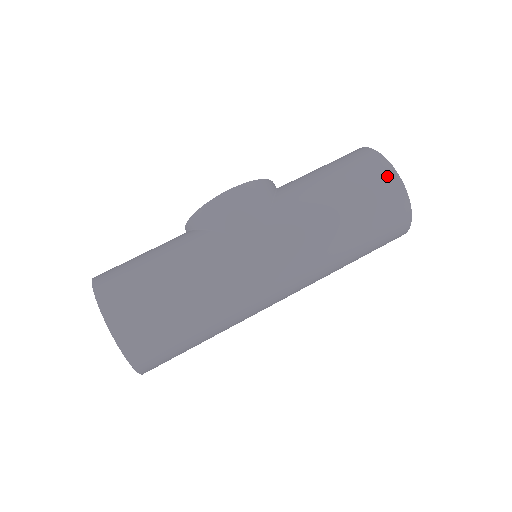
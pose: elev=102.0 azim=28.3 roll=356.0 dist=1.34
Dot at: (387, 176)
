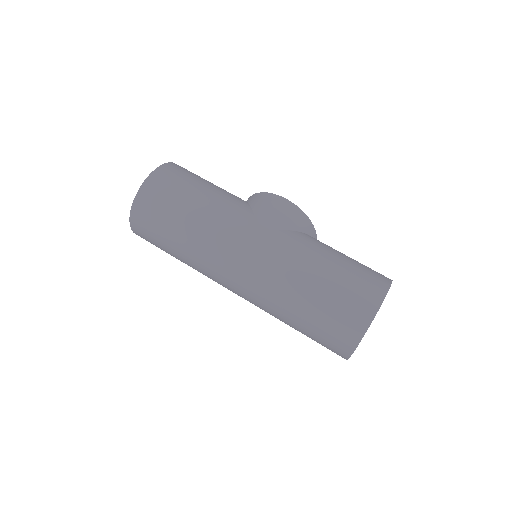
Dot at: (375, 293)
